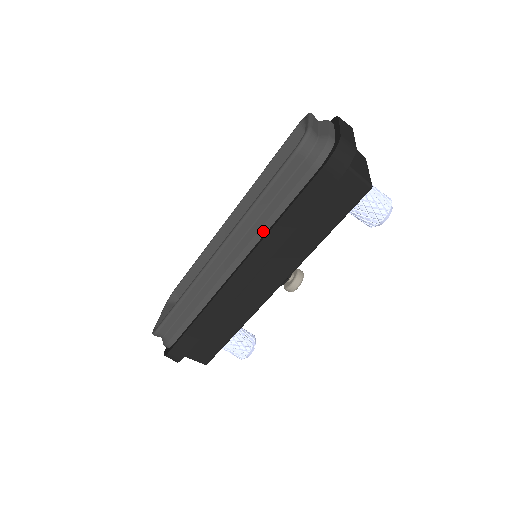
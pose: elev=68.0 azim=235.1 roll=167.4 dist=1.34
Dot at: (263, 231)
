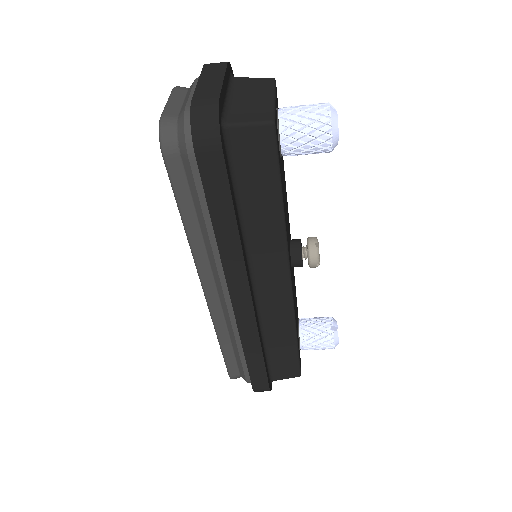
Dot at: (216, 247)
